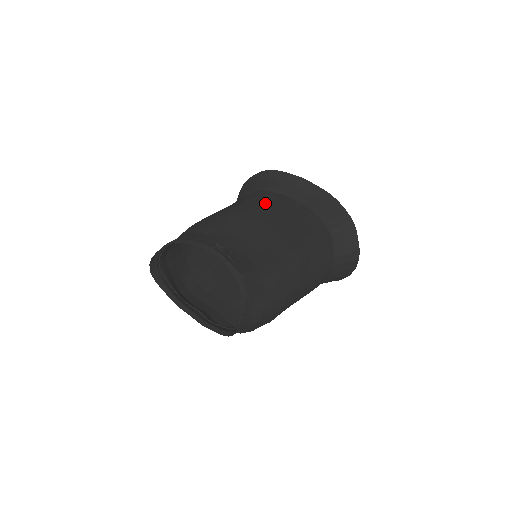
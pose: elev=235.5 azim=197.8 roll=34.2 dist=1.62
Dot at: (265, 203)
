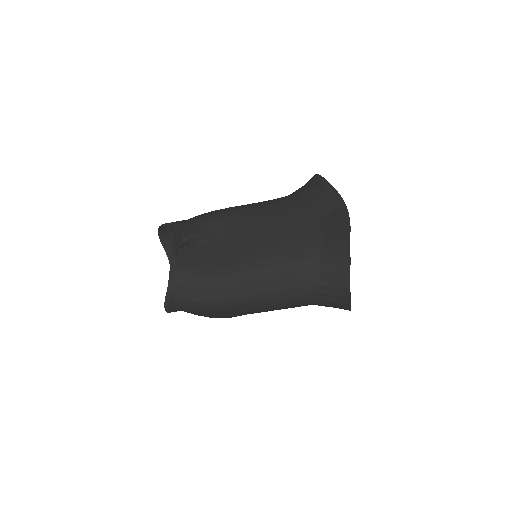
Dot at: (279, 209)
